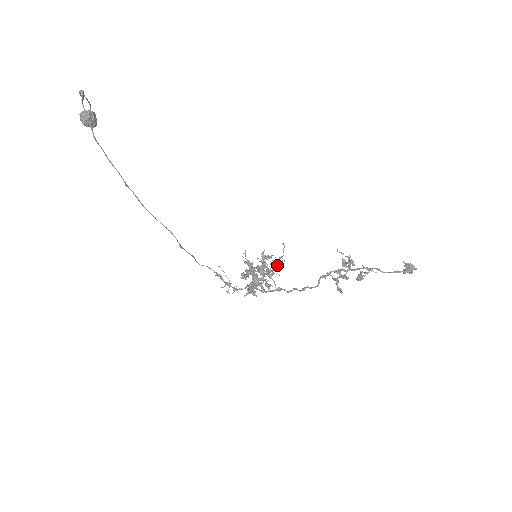
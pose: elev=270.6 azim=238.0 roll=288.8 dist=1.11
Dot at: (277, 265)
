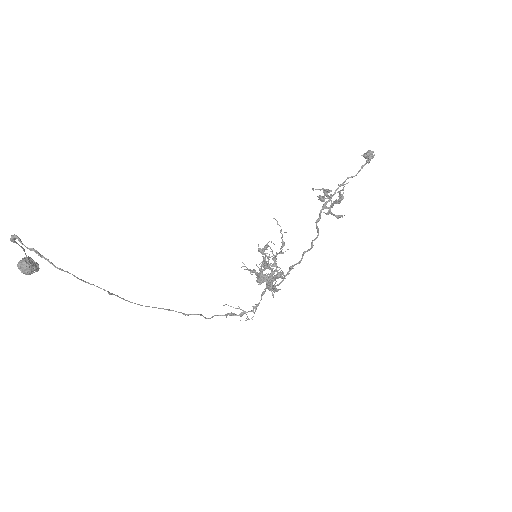
Dot at: (281, 242)
